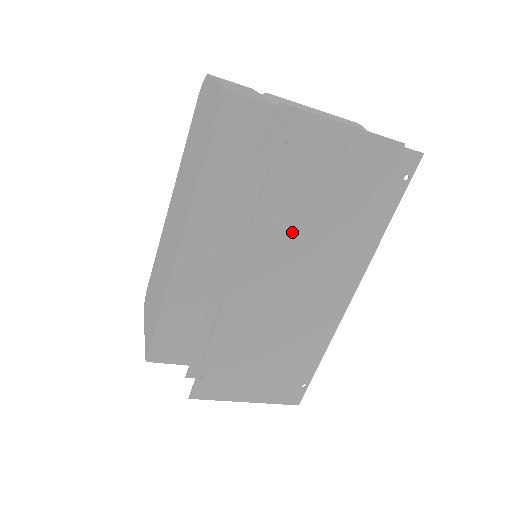
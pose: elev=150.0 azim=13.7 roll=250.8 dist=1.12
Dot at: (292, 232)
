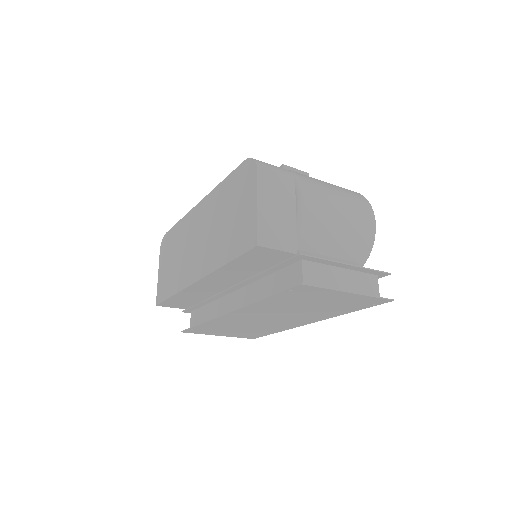
Dot at: (278, 308)
